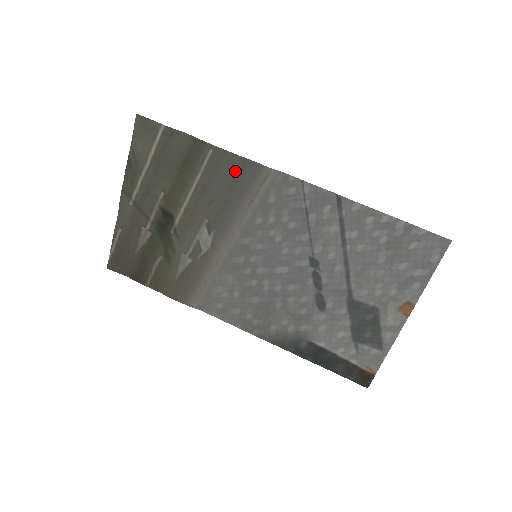
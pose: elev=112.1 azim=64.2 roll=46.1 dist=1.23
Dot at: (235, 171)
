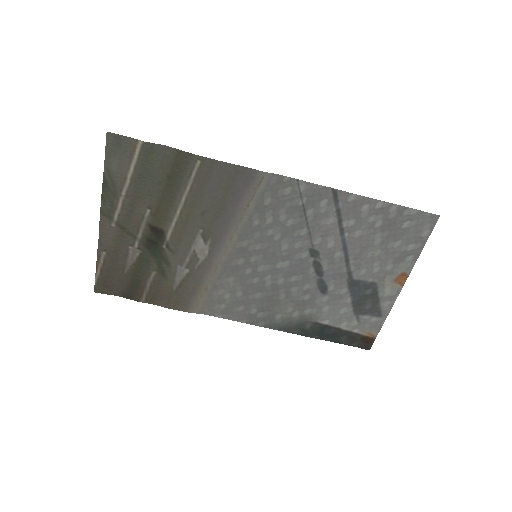
Dot at: (226, 179)
